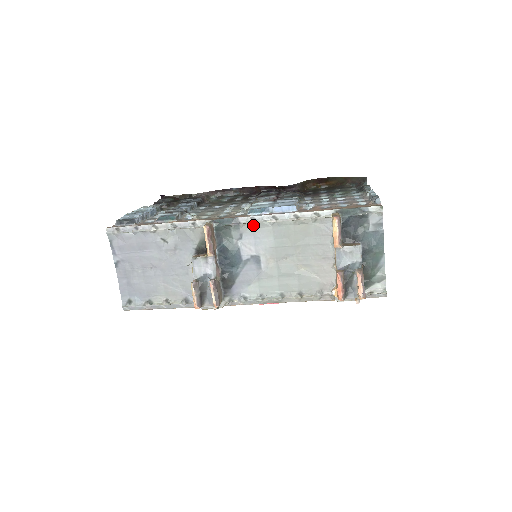
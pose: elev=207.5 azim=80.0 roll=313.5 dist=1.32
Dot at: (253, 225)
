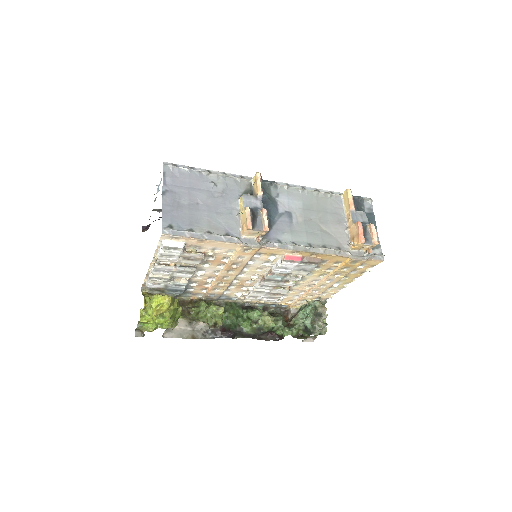
Dot at: (288, 189)
